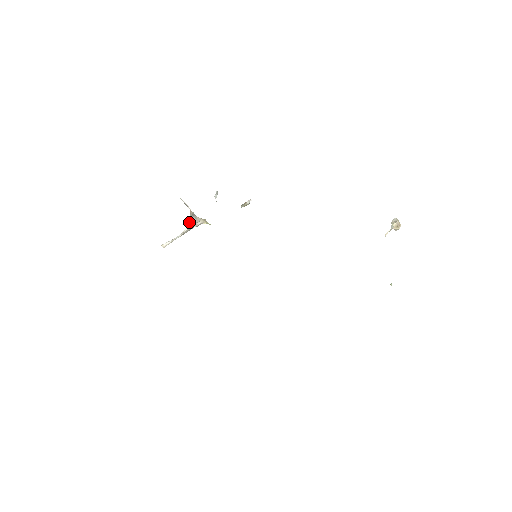
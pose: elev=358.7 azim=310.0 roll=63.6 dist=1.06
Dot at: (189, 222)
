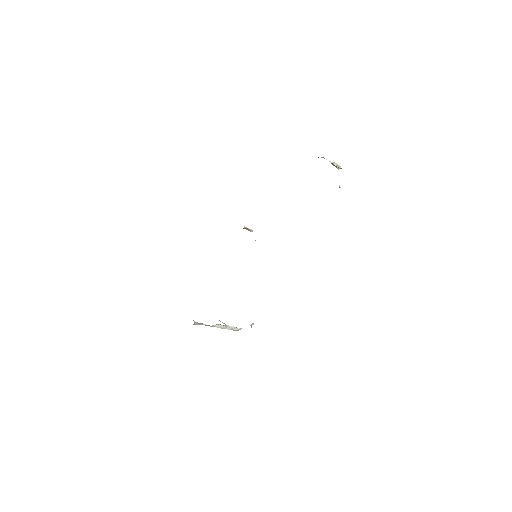
Dot at: (223, 325)
